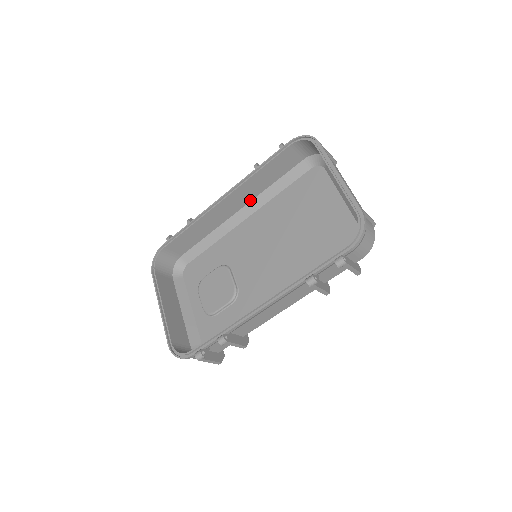
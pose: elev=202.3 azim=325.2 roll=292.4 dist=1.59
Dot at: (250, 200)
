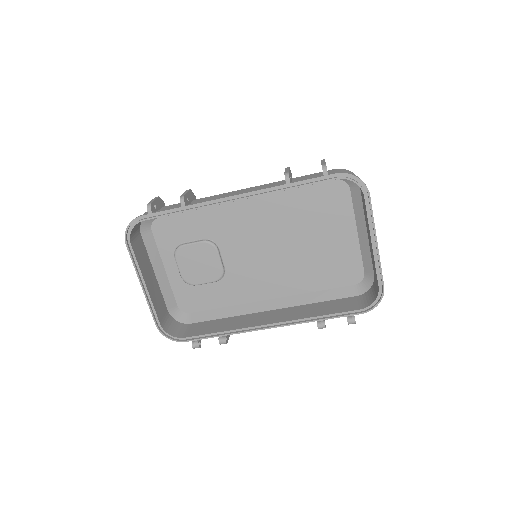
Dot at: occluded
